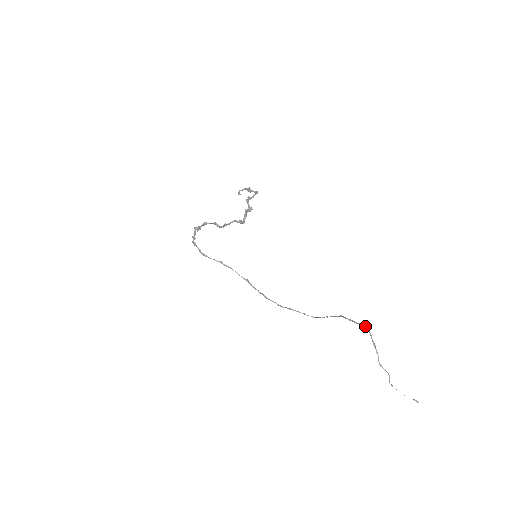
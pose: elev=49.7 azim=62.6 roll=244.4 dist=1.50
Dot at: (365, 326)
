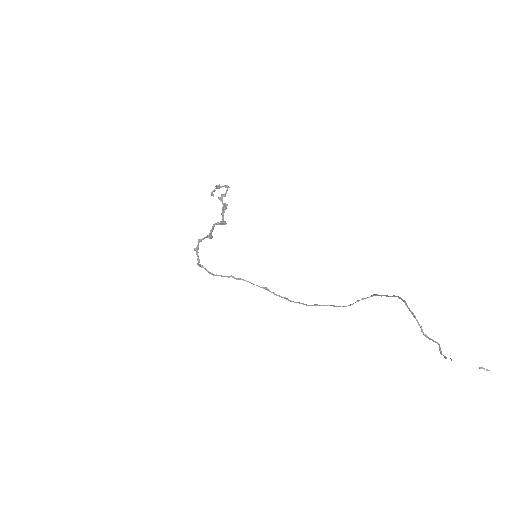
Dot at: occluded
